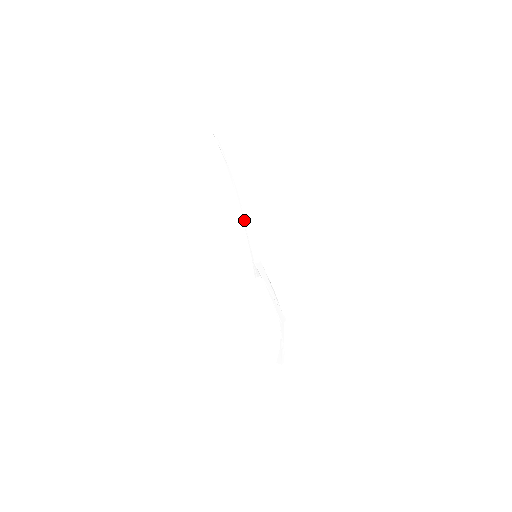
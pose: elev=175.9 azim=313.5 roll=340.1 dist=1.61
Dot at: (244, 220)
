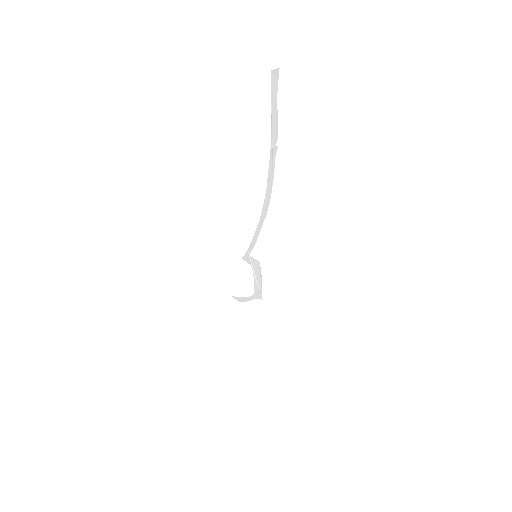
Dot at: (260, 227)
